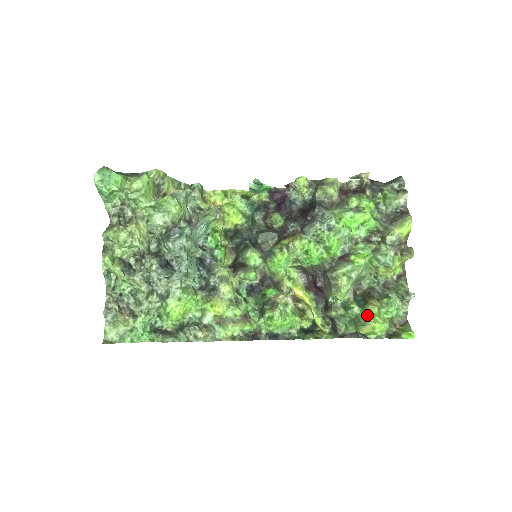
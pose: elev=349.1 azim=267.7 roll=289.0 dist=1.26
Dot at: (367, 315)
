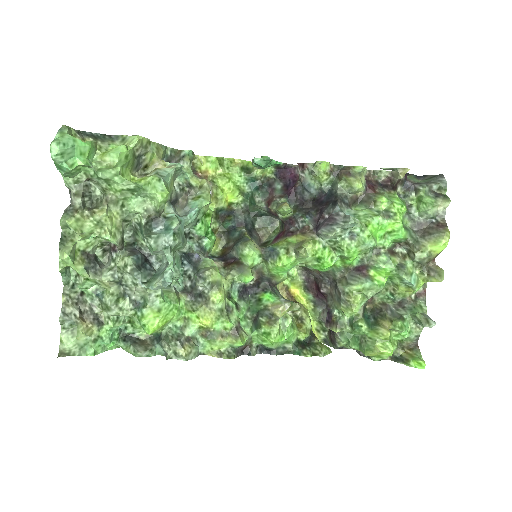
Dot at: (377, 338)
